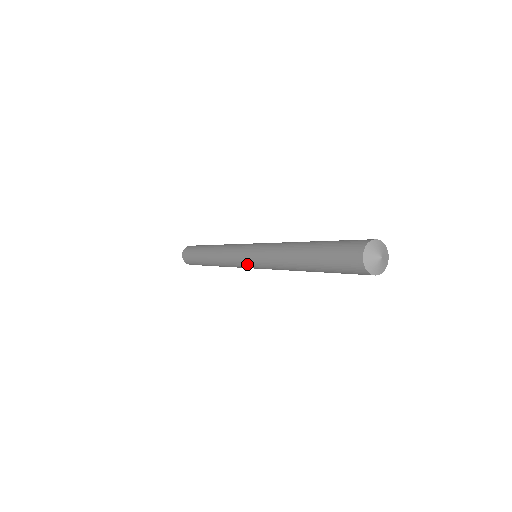
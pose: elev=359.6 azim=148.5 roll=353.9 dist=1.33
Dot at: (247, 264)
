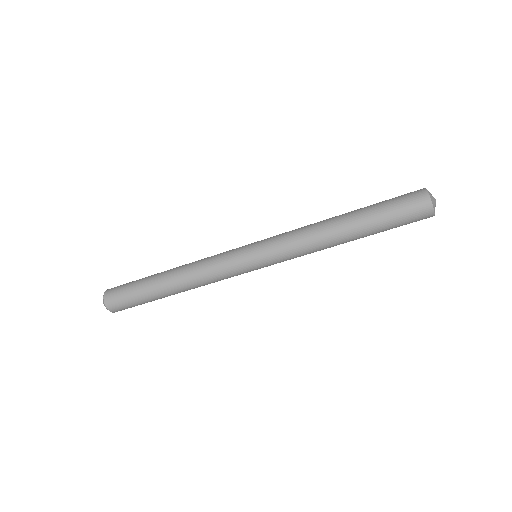
Dot at: (251, 257)
